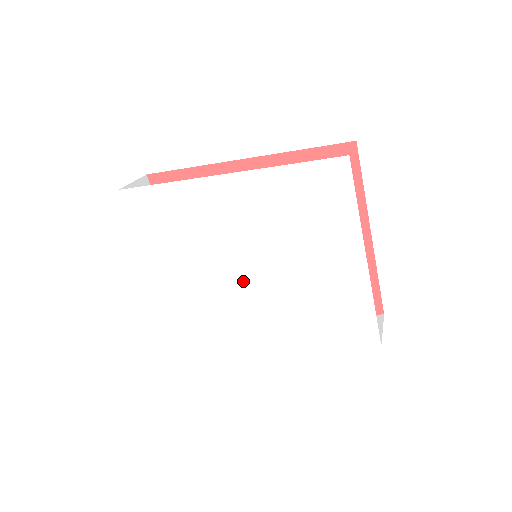
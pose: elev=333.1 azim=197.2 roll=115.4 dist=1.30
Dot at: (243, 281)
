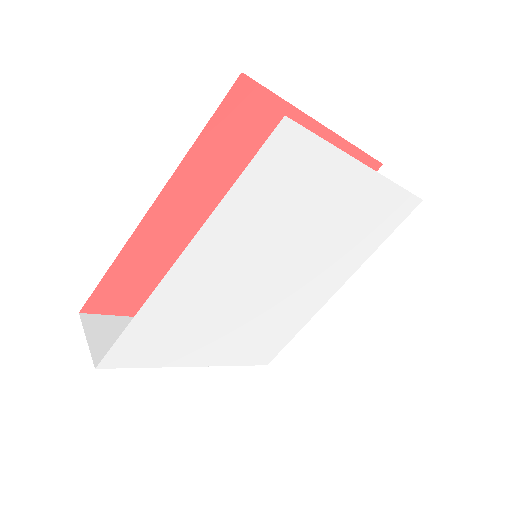
Dot at: (276, 289)
